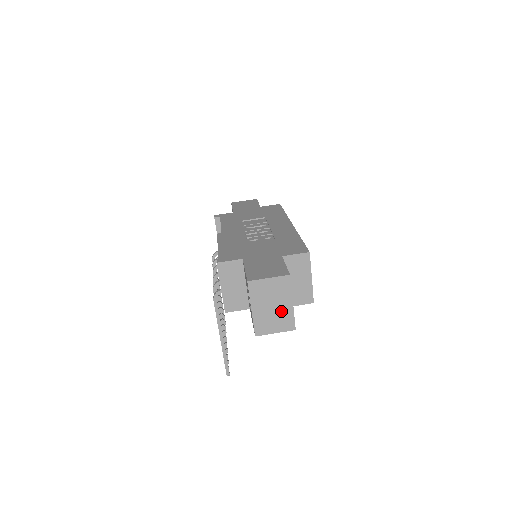
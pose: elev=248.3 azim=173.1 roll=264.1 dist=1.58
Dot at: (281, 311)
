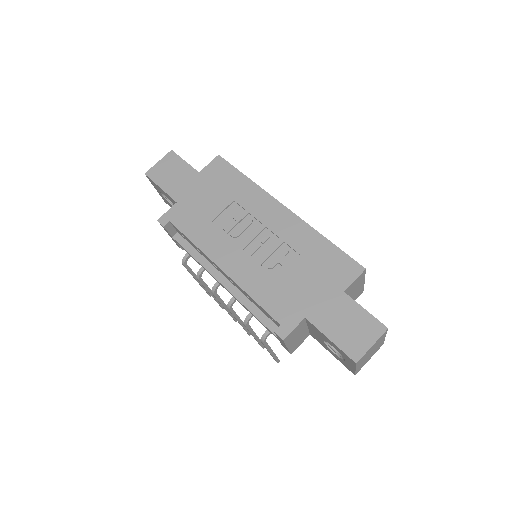
Dot at: (376, 348)
